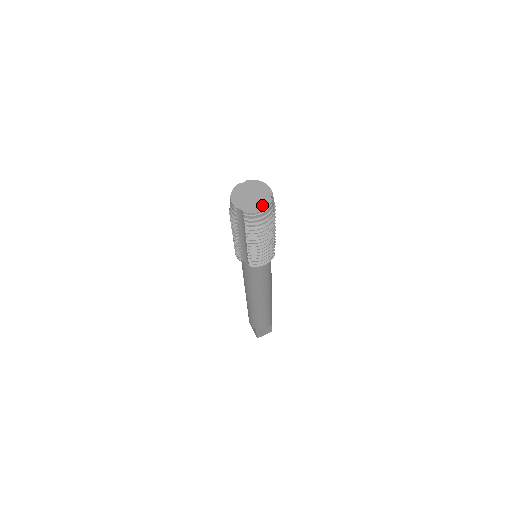
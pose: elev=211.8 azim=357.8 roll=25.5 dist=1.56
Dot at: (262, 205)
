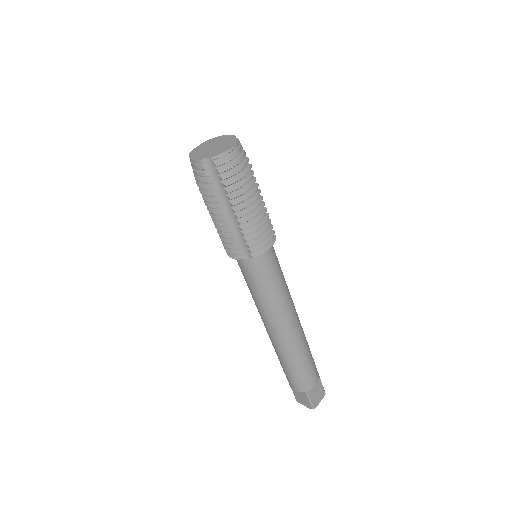
Dot at: (229, 145)
